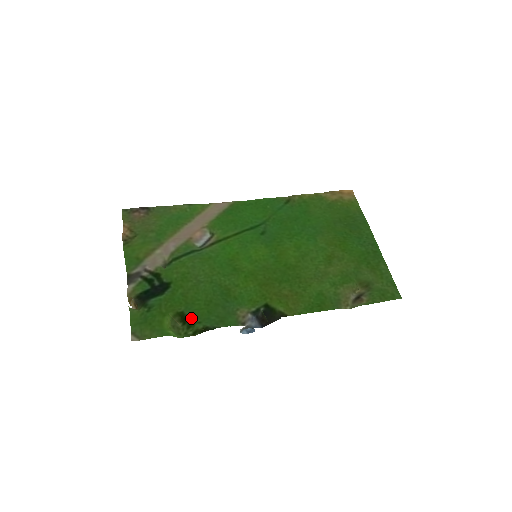
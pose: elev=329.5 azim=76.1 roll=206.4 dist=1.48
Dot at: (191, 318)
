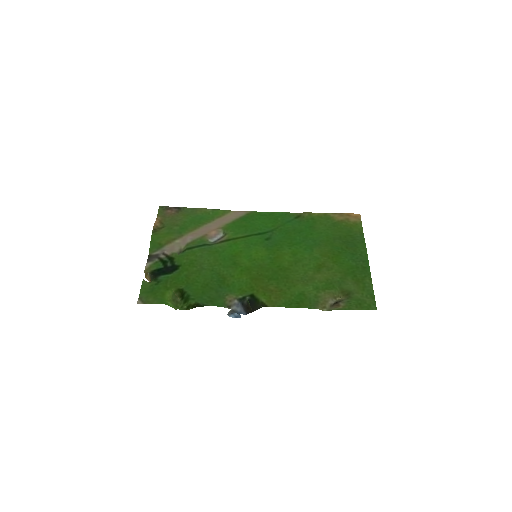
Dot at: (187, 295)
